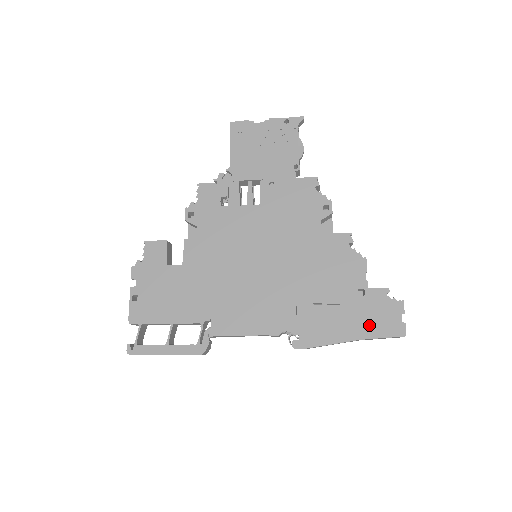
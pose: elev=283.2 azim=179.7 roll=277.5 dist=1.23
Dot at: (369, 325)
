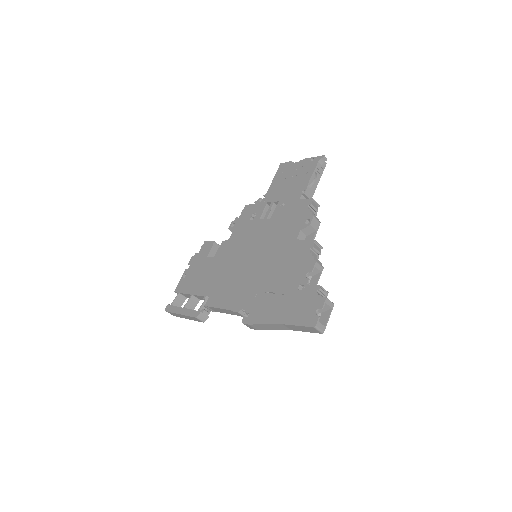
Dot at: (294, 314)
